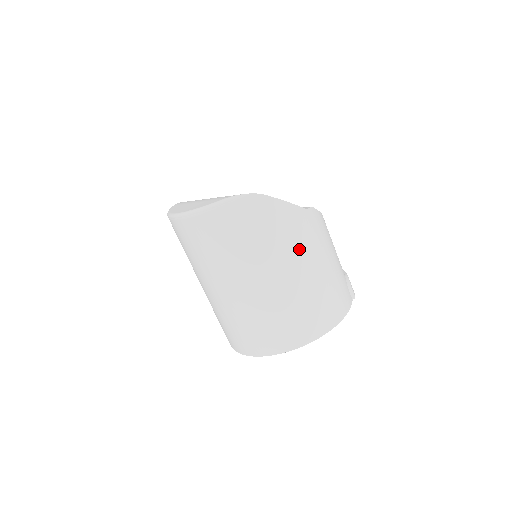
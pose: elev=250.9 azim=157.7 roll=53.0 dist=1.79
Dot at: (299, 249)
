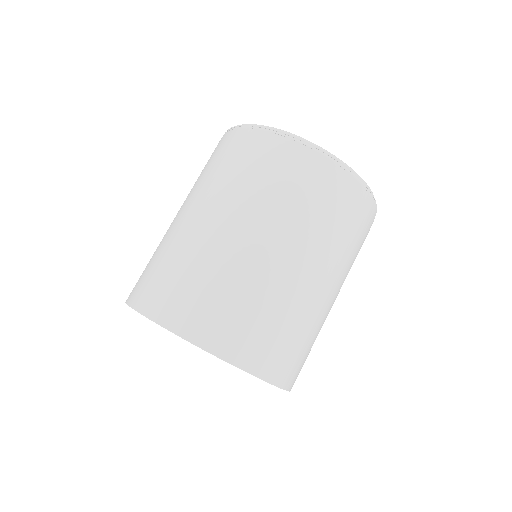
Dot at: occluded
